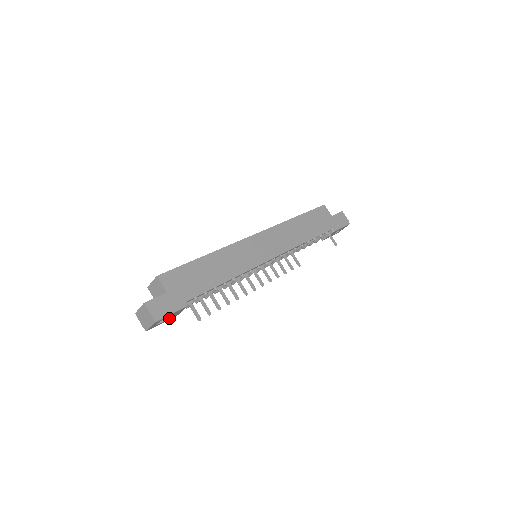
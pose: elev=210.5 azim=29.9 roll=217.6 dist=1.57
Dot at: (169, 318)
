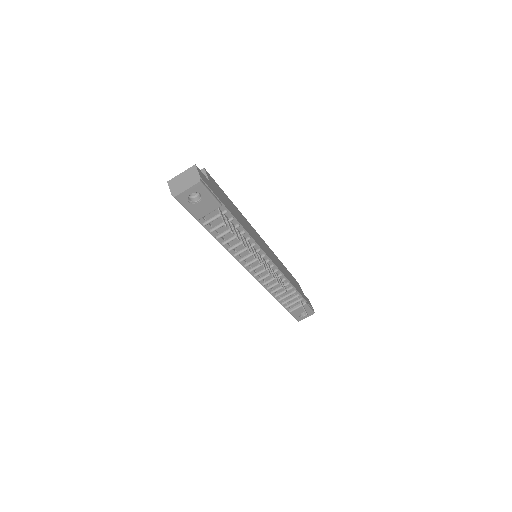
Dot at: (196, 208)
